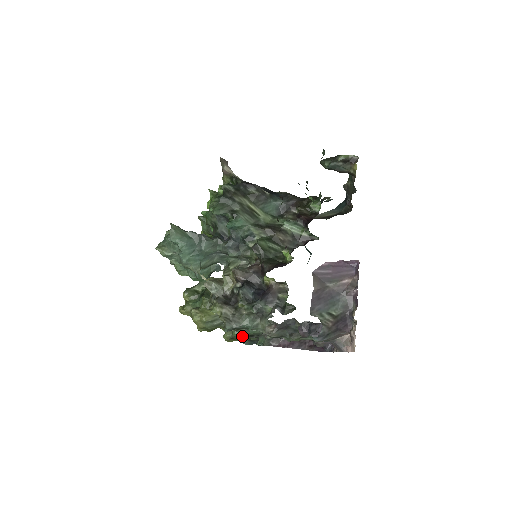
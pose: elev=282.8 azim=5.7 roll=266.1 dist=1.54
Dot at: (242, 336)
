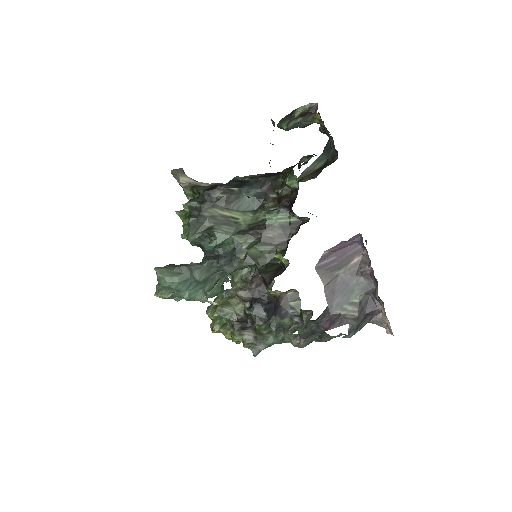
Dot at: occluded
